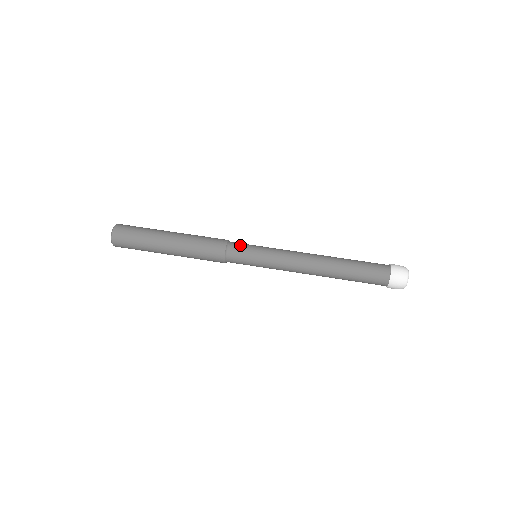
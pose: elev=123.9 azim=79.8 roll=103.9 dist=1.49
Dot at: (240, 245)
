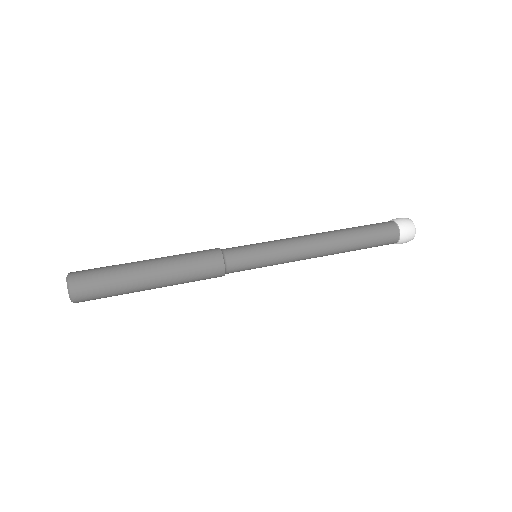
Dot at: occluded
